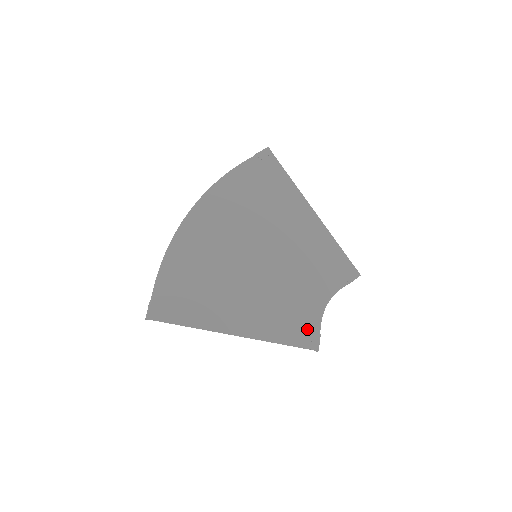
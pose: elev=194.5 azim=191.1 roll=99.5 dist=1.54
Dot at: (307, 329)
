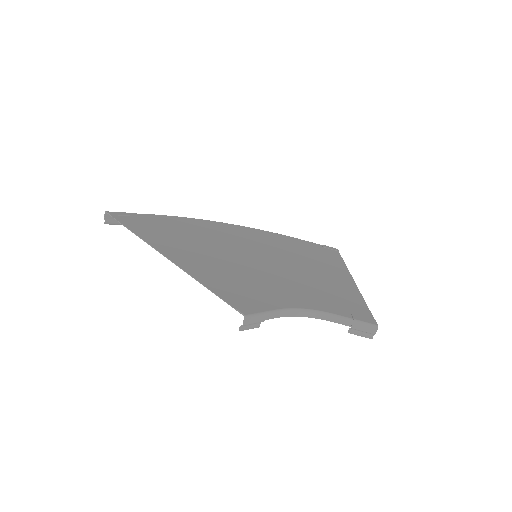
Dot at: (253, 300)
